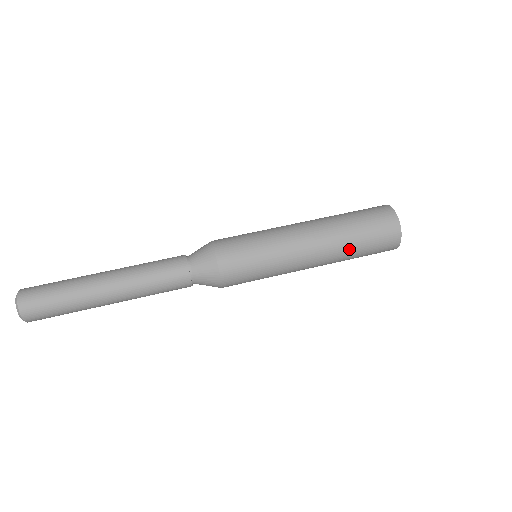
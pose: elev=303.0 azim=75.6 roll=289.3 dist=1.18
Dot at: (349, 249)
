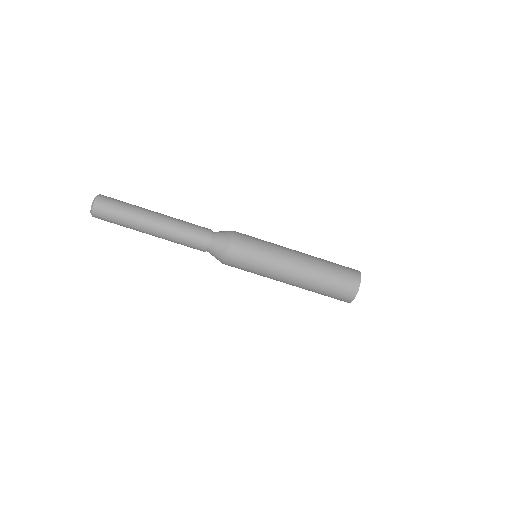
Dot at: occluded
